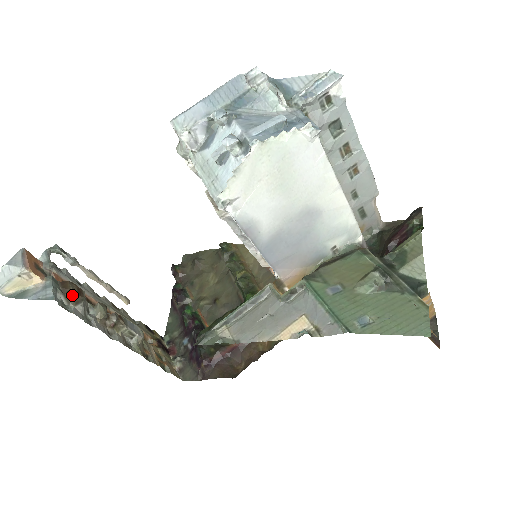
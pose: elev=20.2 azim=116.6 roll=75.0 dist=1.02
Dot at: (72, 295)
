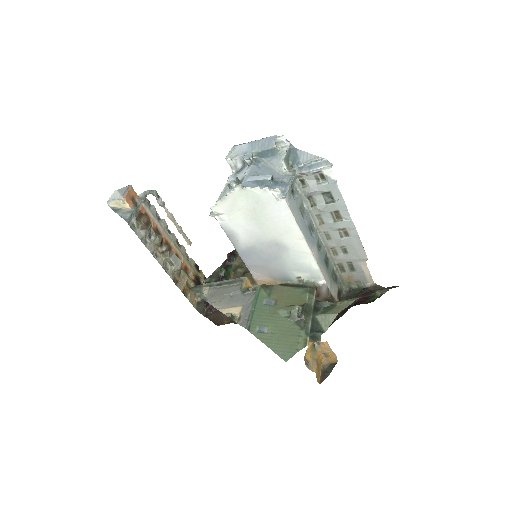
Dot at: (141, 223)
